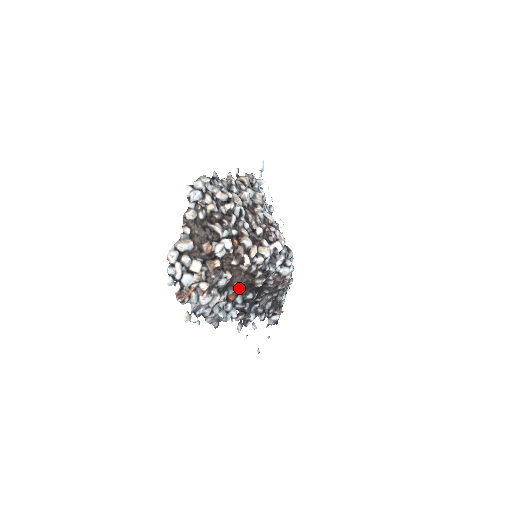
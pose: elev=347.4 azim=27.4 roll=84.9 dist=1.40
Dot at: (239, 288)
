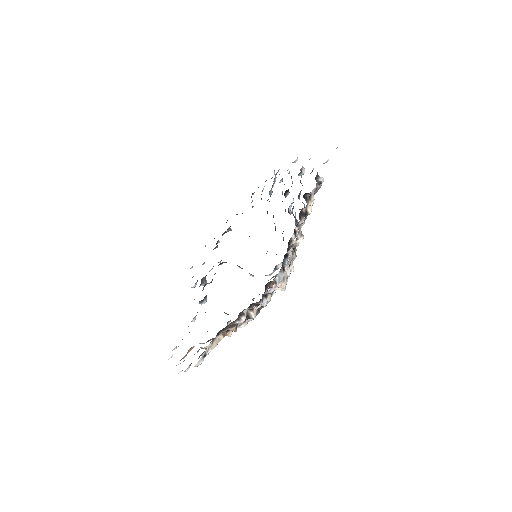
Dot at: occluded
